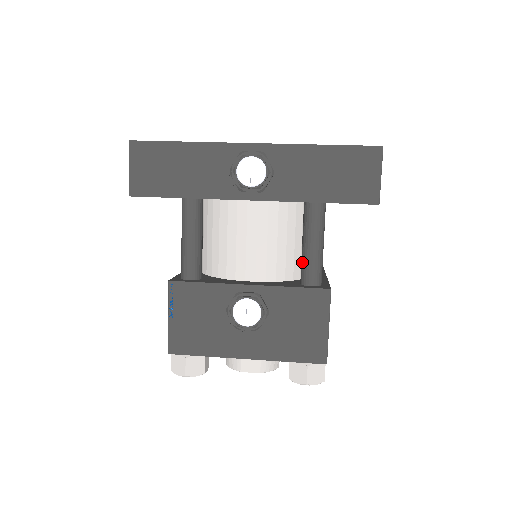
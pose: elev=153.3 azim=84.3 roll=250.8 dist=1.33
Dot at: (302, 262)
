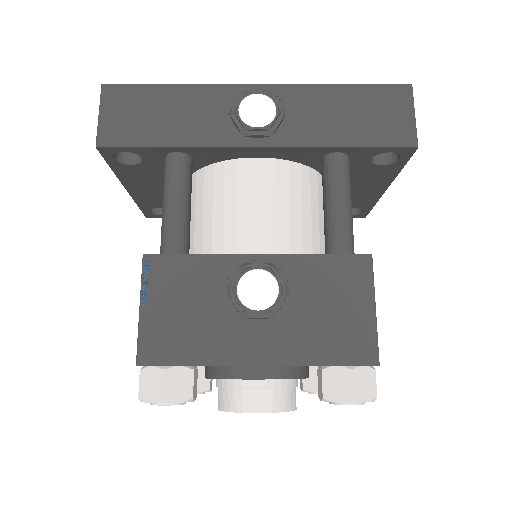
Dot at: (326, 229)
